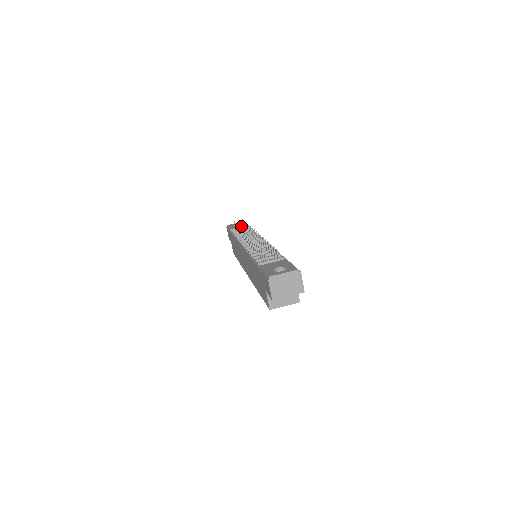
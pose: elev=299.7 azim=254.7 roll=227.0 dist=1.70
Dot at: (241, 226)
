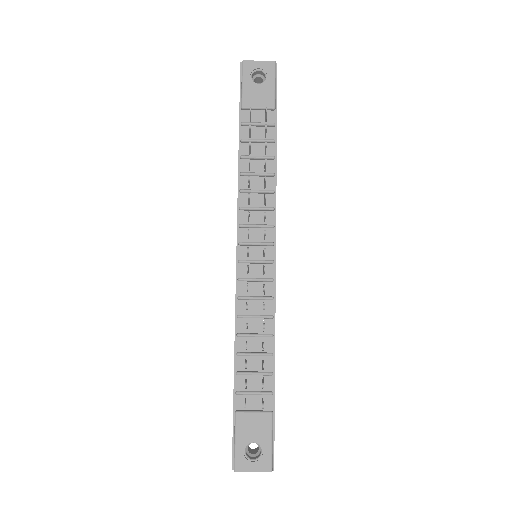
Dot at: (262, 106)
